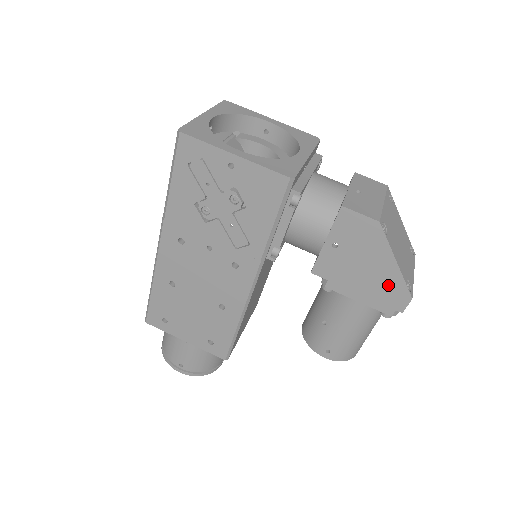
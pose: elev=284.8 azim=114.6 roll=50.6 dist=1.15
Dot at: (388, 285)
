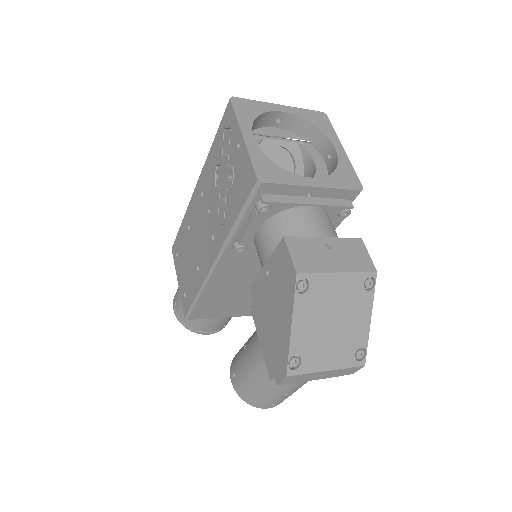
Dot at: (279, 345)
